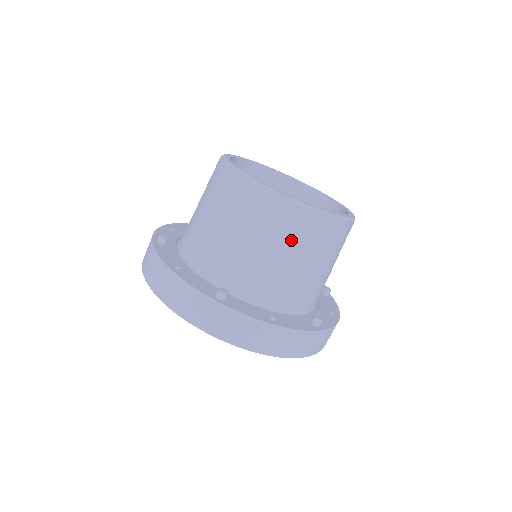
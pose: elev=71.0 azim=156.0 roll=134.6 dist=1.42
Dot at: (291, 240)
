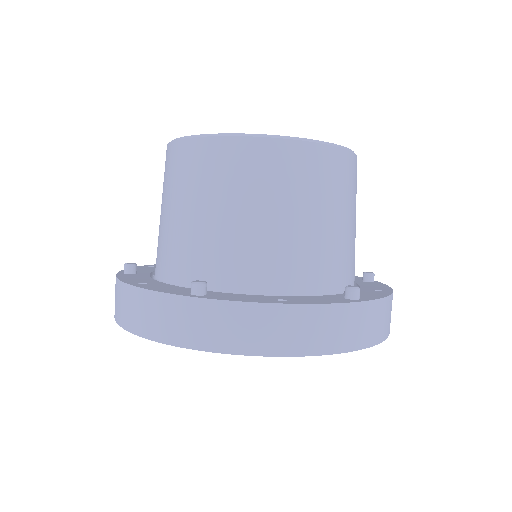
Dot at: (269, 188)
